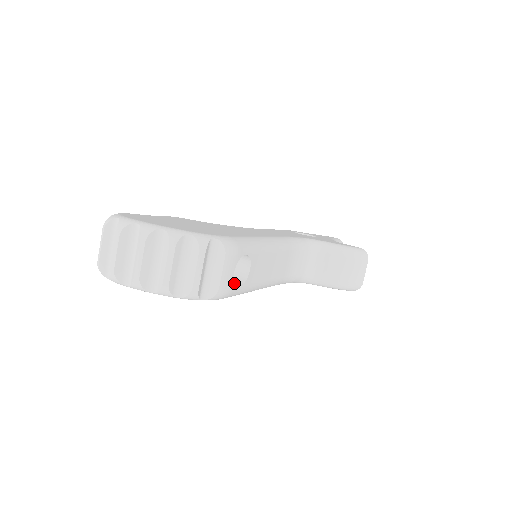
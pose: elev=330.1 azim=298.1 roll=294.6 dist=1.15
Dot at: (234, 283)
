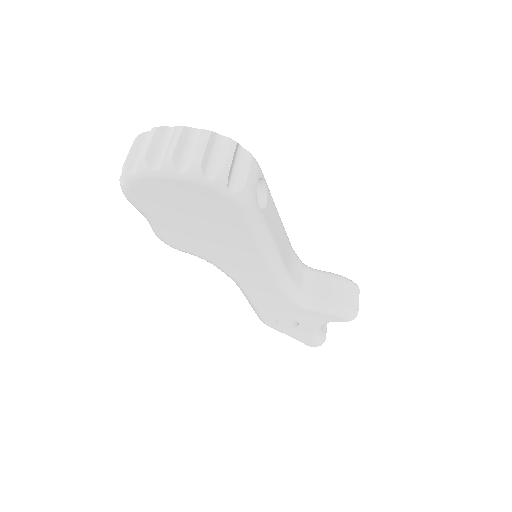
Dot at: (256, 195)
